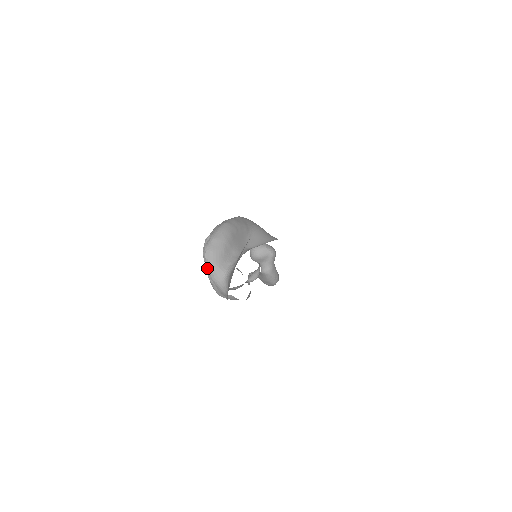
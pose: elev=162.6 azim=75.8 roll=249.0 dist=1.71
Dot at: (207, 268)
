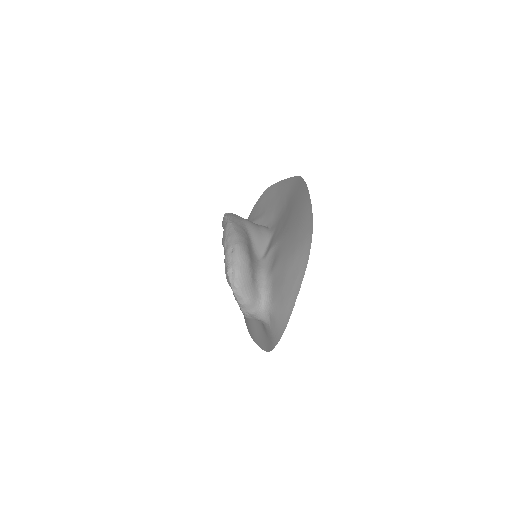
Dot at: (242, 304)
